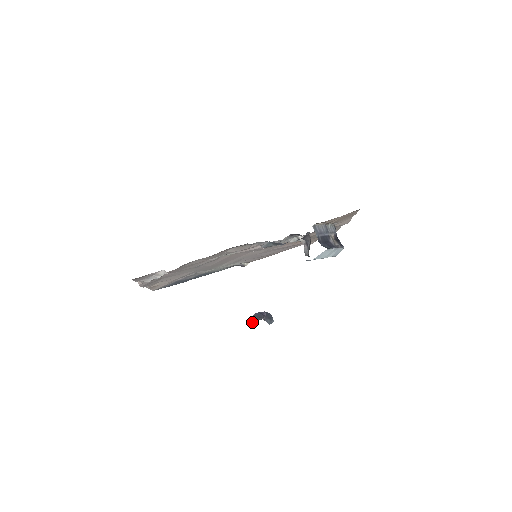
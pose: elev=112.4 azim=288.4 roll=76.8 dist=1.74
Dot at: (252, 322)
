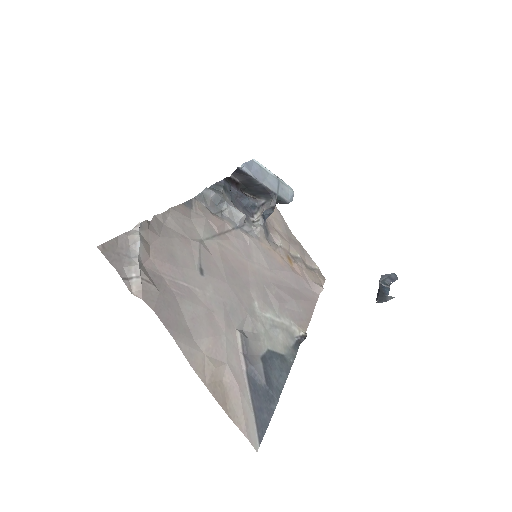
Dot at: (387, 299)
